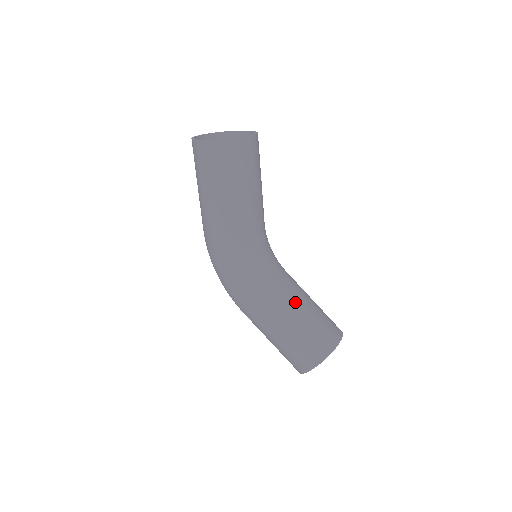
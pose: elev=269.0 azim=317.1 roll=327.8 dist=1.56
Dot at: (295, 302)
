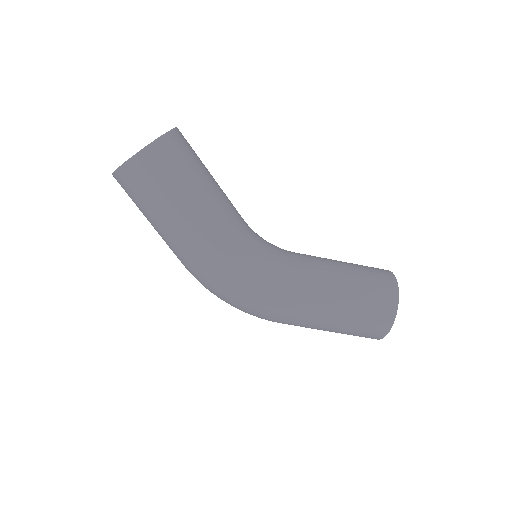
Dot at: (329, 267)
